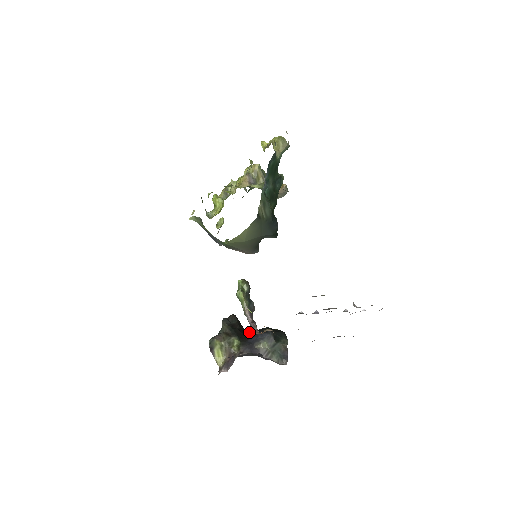
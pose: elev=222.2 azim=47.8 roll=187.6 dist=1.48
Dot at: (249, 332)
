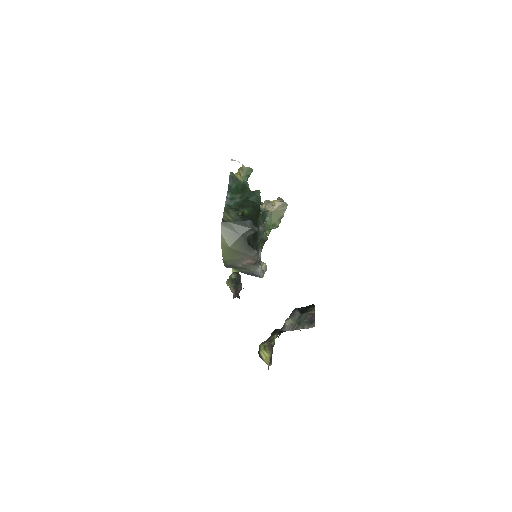
Dot at: occluded
